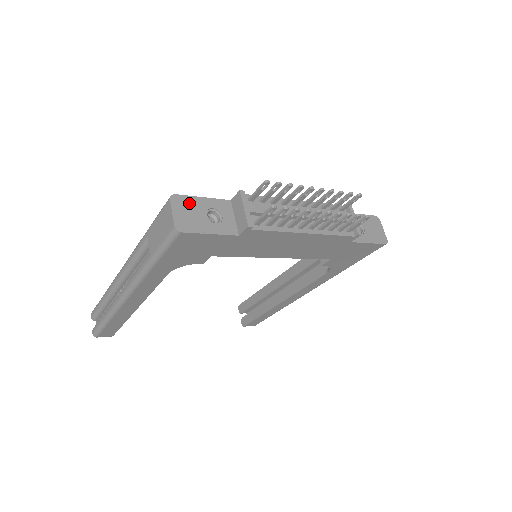
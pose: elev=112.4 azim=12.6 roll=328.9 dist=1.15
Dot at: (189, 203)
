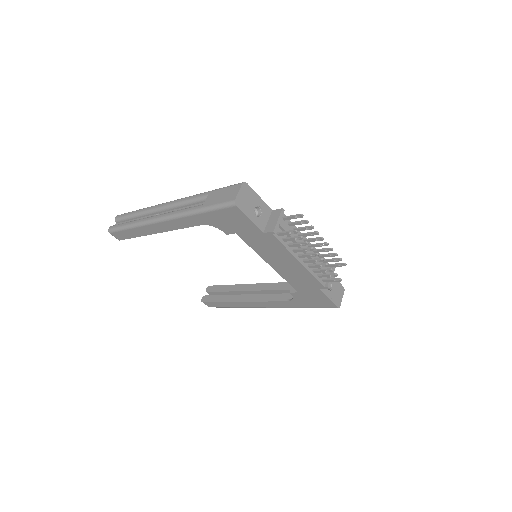
Dot at: (250, 194)
